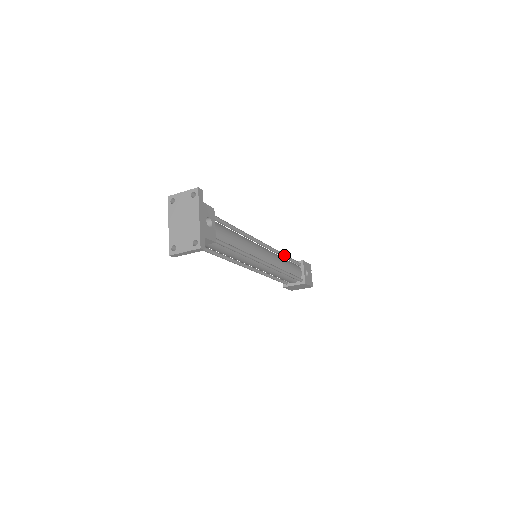
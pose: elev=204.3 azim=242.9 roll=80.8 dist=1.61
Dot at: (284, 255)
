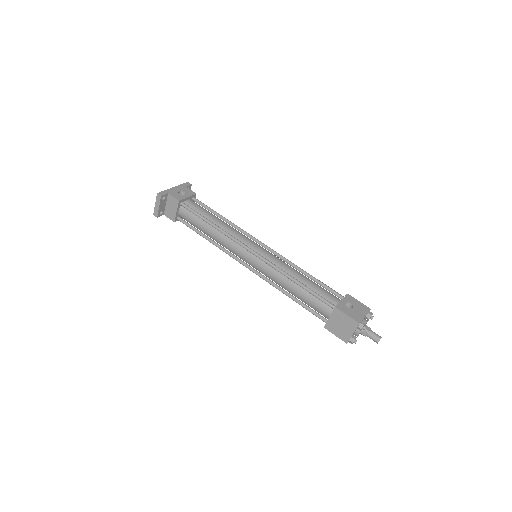
Dot at: (302, 269)
